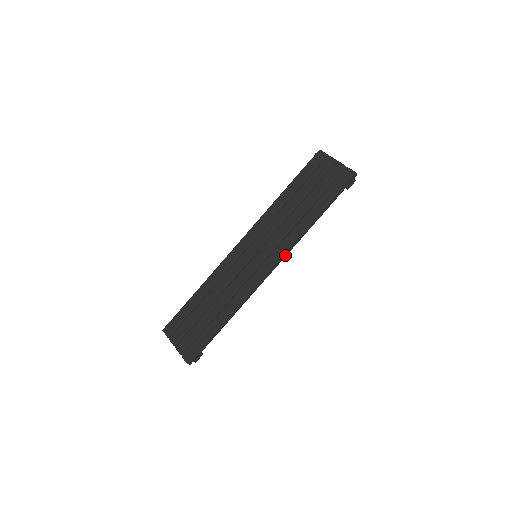
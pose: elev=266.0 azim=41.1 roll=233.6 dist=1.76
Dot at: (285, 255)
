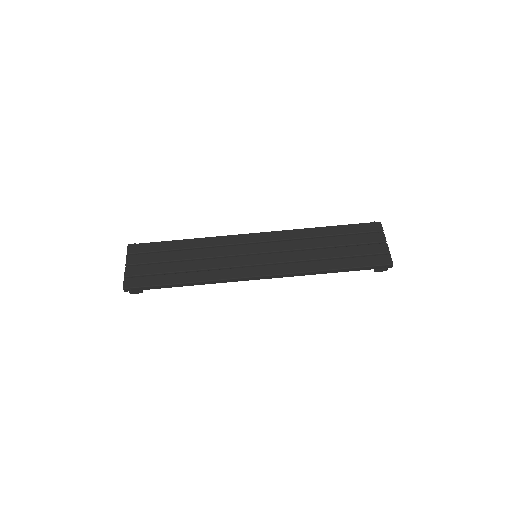
Dot at: (280, 276)
